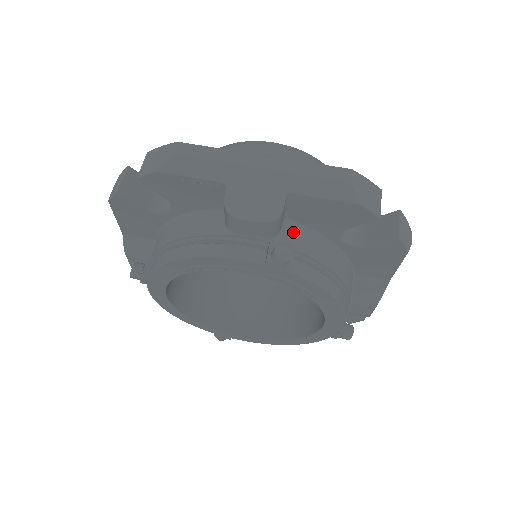
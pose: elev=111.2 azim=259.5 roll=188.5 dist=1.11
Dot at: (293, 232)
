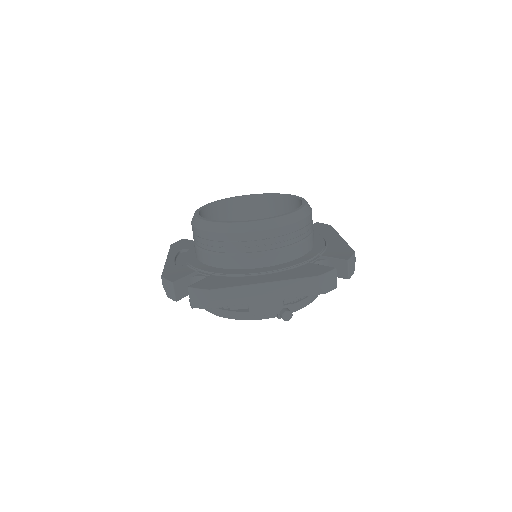
Dot at: occluded
